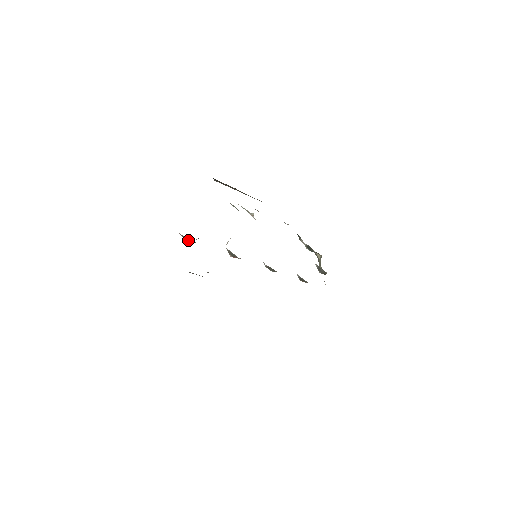
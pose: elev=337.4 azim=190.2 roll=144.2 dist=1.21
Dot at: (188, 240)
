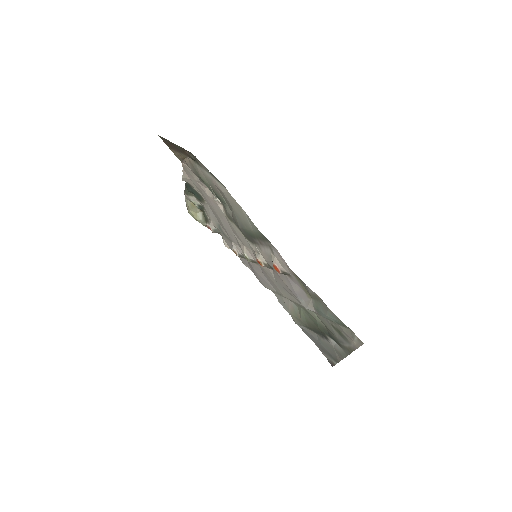
Dot at: (283, 273)
